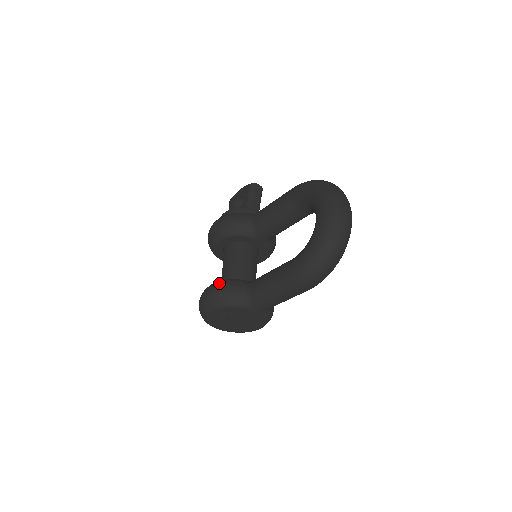
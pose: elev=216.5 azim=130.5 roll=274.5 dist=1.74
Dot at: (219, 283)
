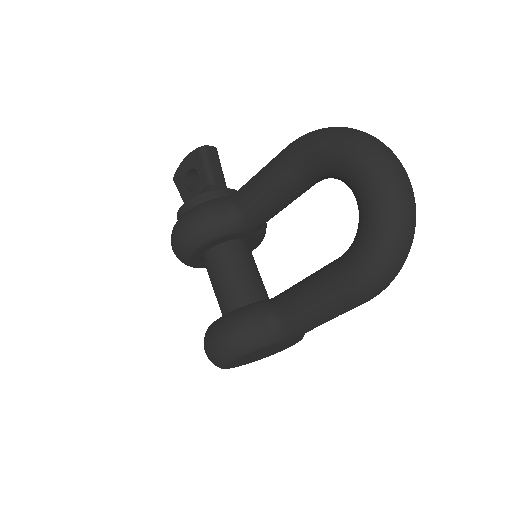
Dot at: (230, 321)
